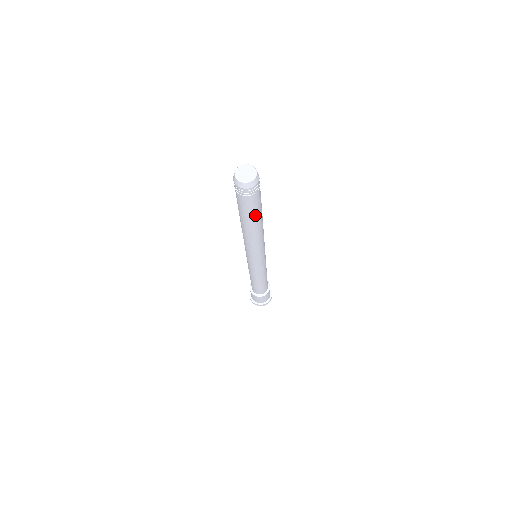
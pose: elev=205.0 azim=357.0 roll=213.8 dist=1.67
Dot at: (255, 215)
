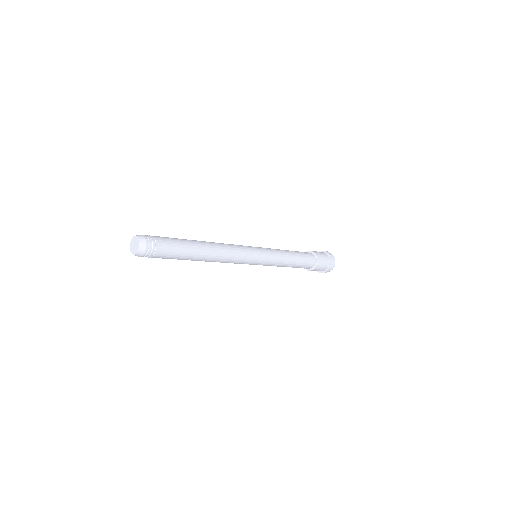
Dot at: (184, 256)
